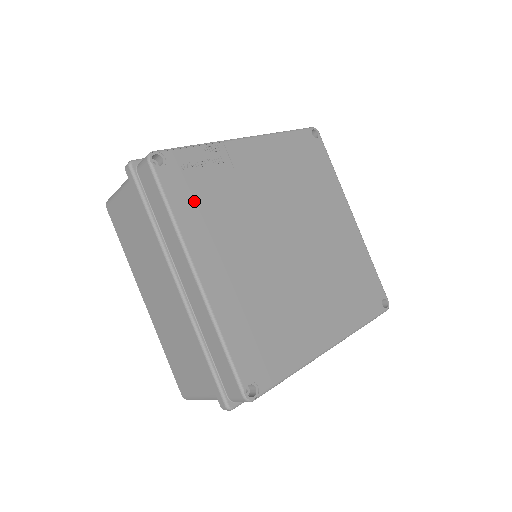
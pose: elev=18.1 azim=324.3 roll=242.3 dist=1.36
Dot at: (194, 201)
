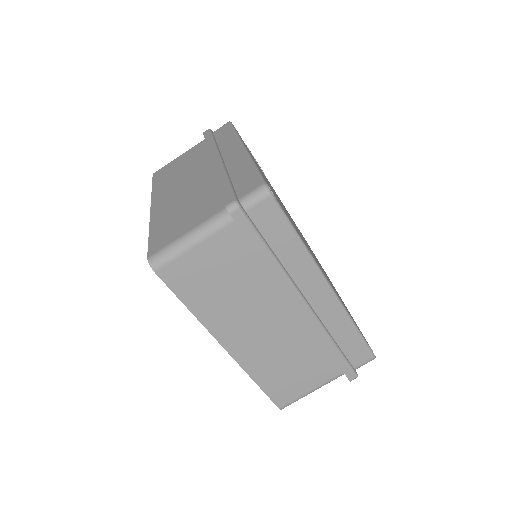
Dot at: occluded
